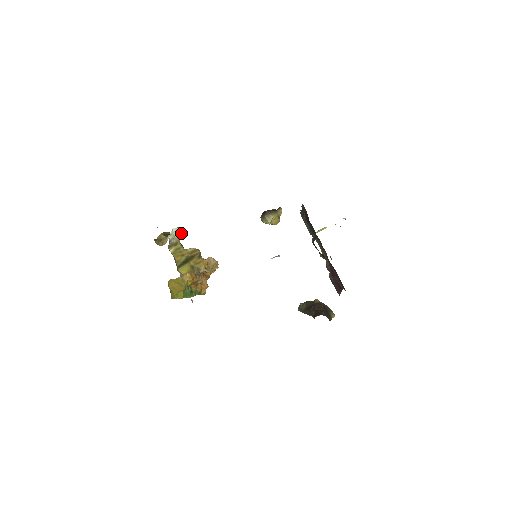
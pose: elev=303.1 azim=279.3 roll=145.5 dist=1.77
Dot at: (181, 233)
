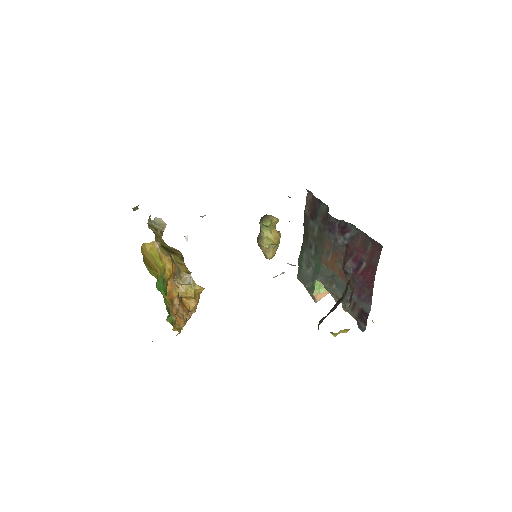
Dot at: (164, 223)
